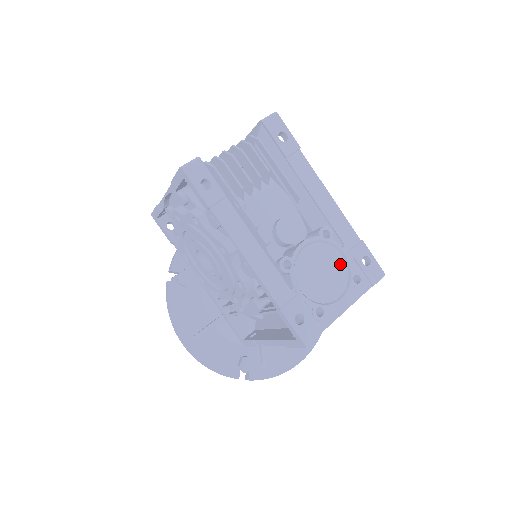
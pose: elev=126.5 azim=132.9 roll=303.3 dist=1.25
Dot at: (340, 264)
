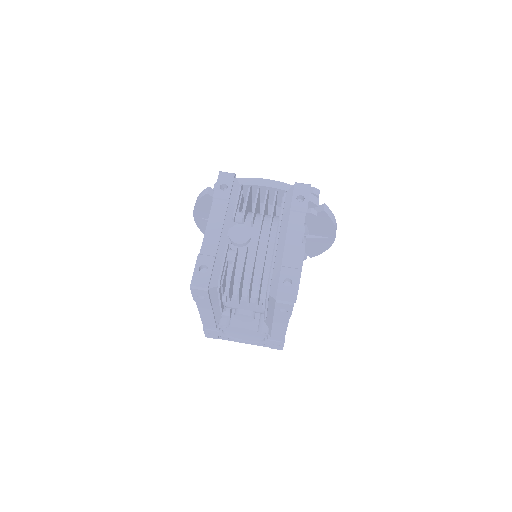
Dot at: (259, 338)
